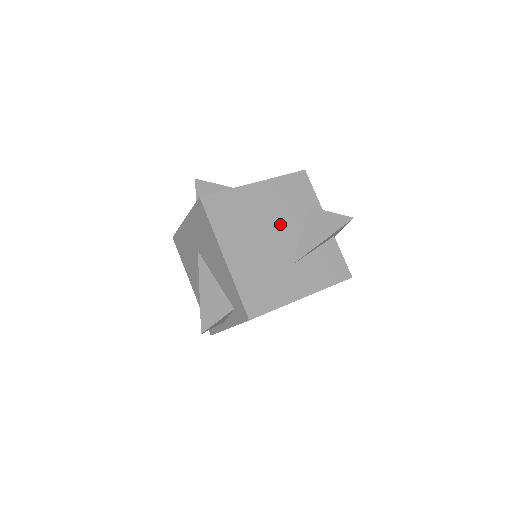
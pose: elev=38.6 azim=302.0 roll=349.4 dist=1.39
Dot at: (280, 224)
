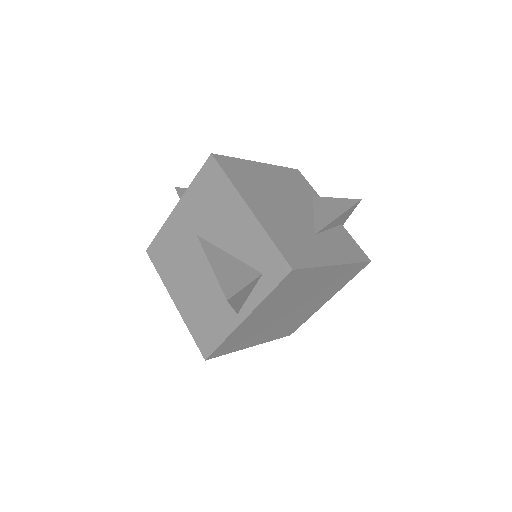
Dot at: (292, 199)
